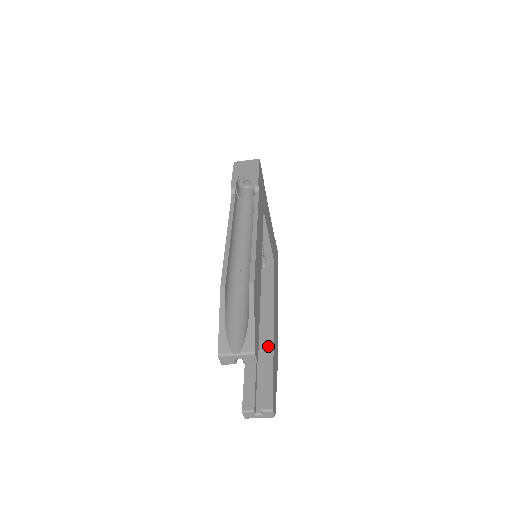
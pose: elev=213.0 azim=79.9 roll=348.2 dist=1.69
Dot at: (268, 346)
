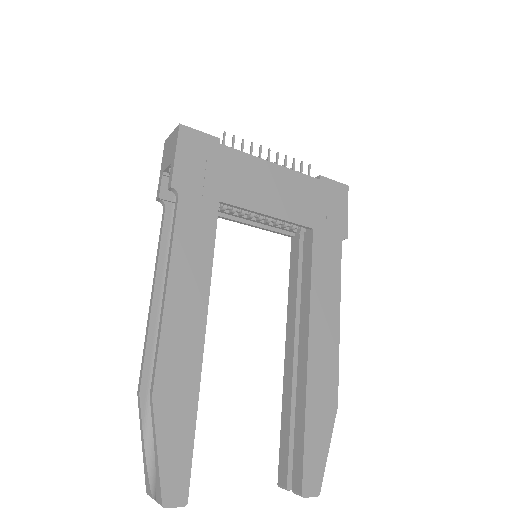
Dot at: (301, 388)
